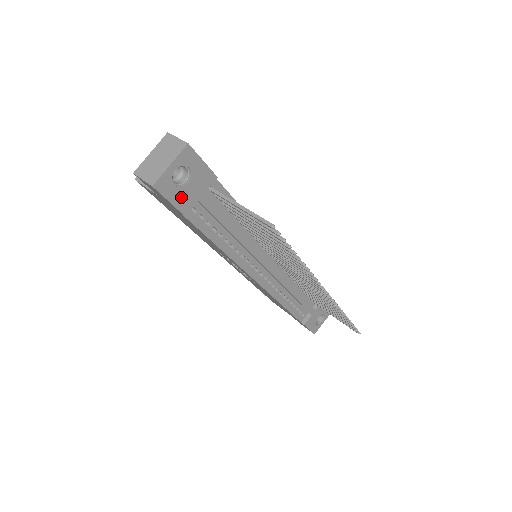
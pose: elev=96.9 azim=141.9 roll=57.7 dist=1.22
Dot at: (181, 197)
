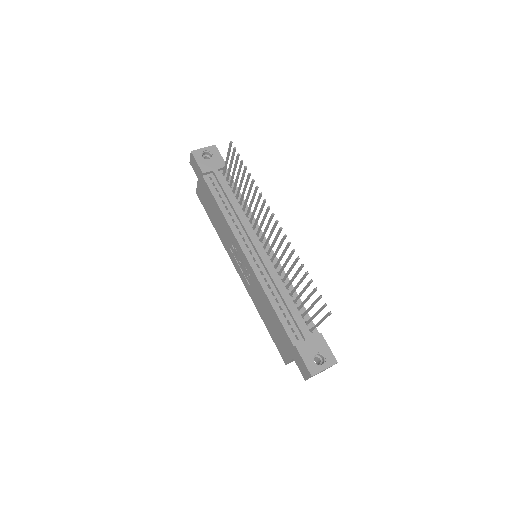
Dot at: (204, 164)
